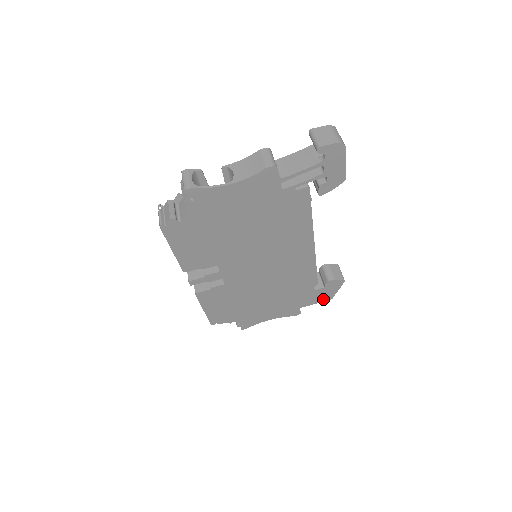
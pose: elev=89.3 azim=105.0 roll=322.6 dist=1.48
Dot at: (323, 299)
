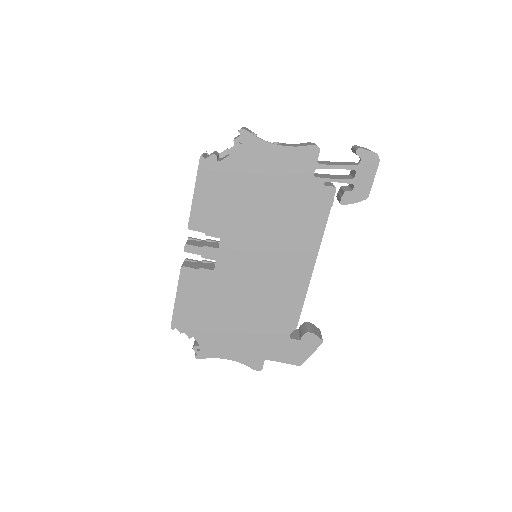
Dot at: (292, 360)
